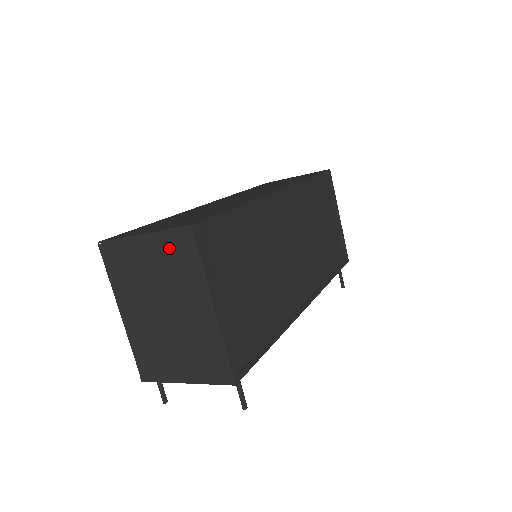
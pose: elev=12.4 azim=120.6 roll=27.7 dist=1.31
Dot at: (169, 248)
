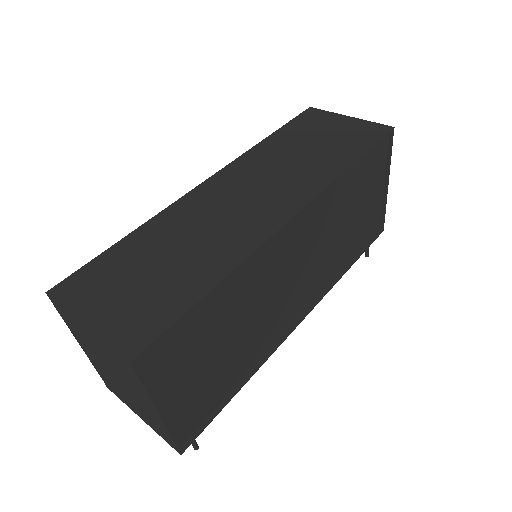
Dot at: (112, 354)
